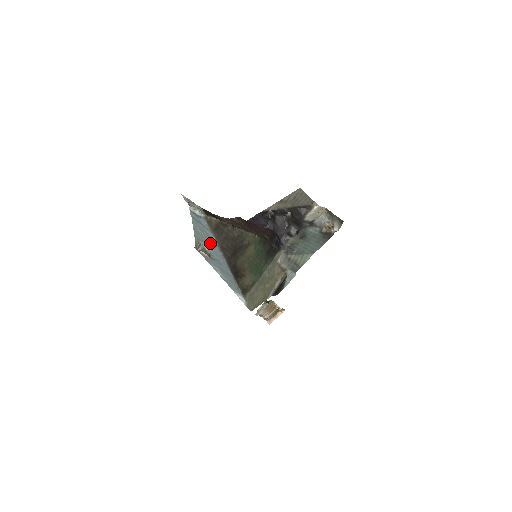
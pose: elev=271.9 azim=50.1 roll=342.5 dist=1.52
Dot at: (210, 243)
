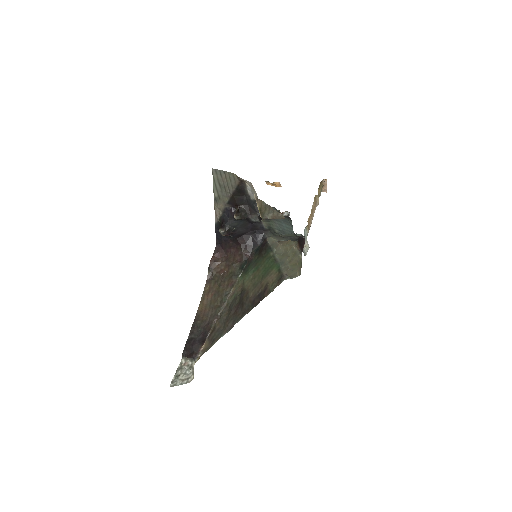
Dot at: occluded
